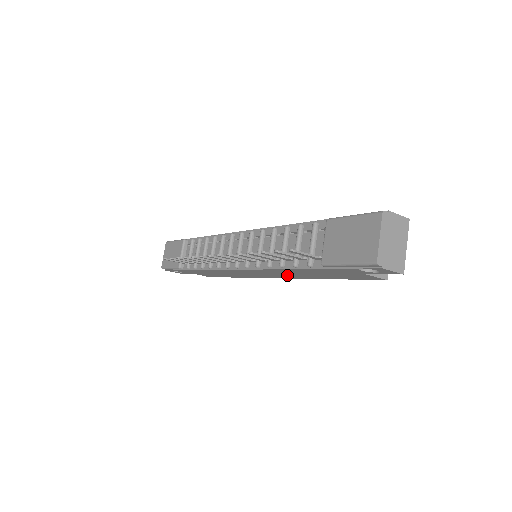
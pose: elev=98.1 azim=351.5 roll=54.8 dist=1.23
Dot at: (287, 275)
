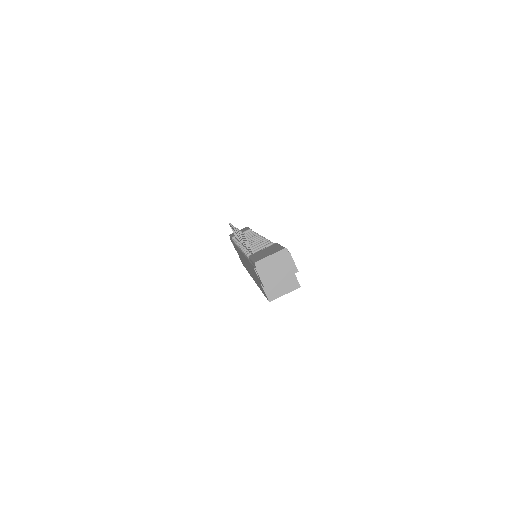
Dot at: occluded
